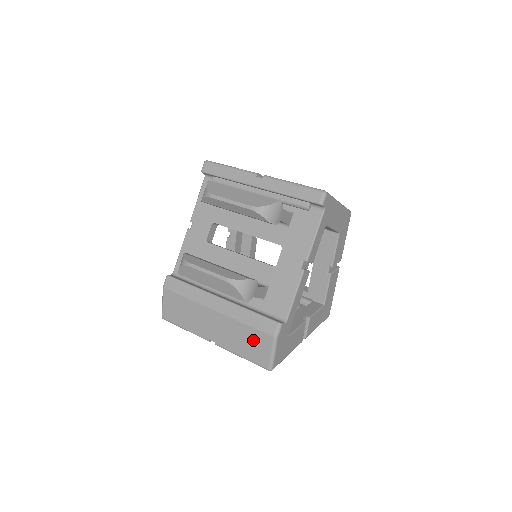
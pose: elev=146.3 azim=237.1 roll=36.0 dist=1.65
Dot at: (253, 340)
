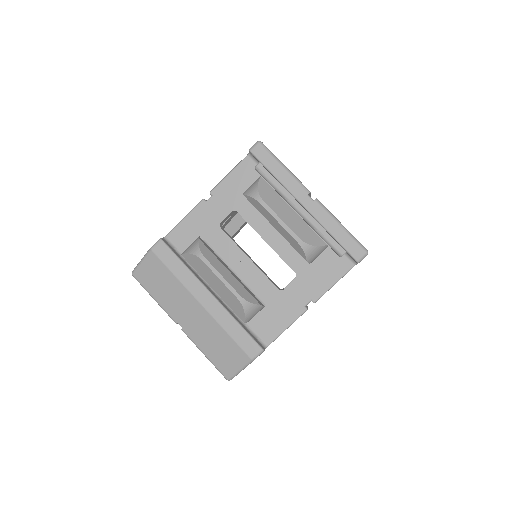
Dot at: (227, 350)
